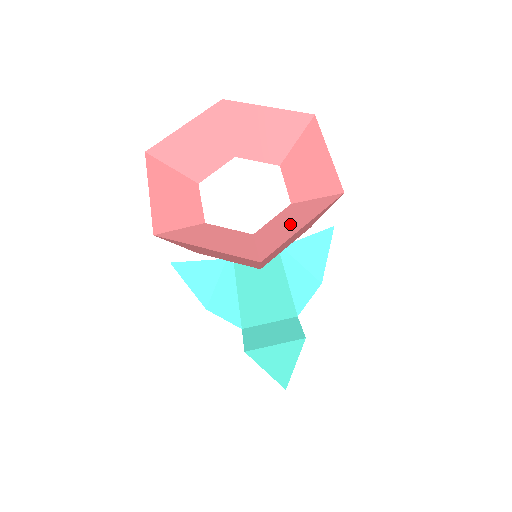
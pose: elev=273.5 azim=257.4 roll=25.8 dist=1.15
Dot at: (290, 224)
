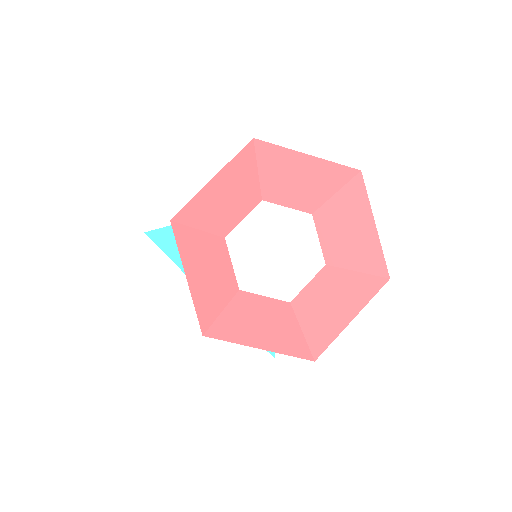
Dot at: (335, 307)
